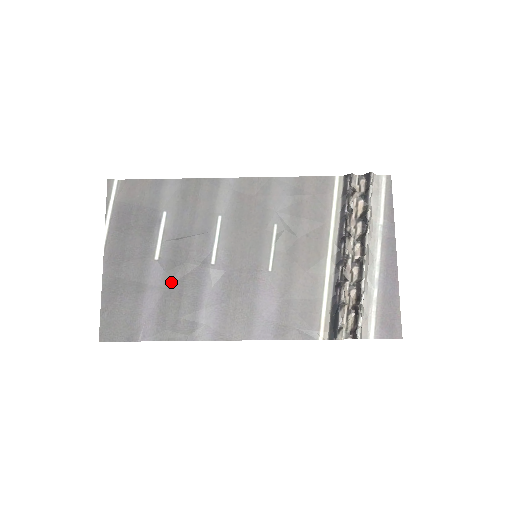
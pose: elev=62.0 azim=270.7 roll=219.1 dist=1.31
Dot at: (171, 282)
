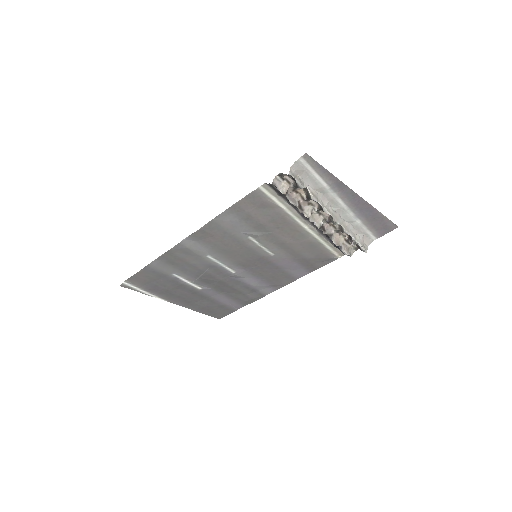
Dot at: (222, 290)
